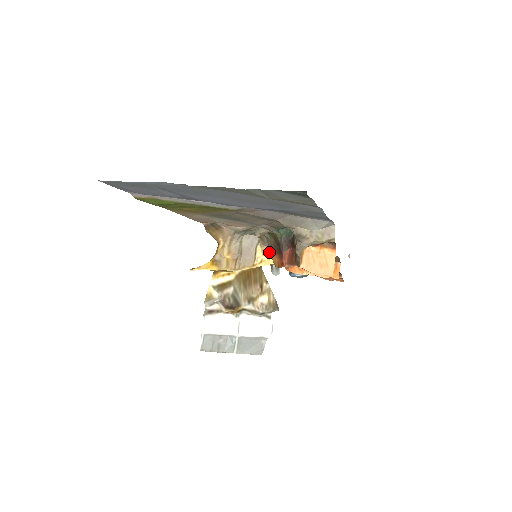
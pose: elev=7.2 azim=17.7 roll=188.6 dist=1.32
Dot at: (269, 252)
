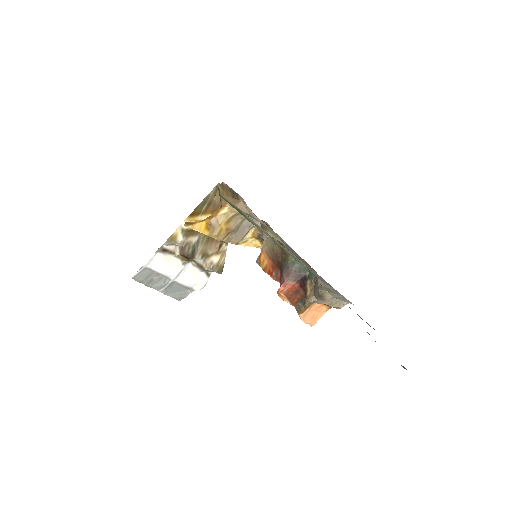
Dot at: (257, 237)
